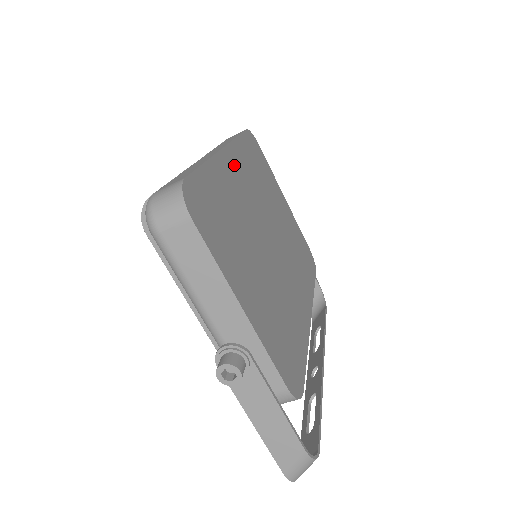
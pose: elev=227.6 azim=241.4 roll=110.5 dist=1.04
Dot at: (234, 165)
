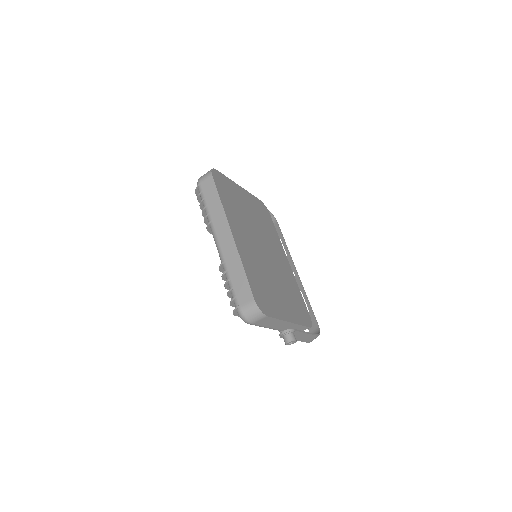
Dot at: (237, 233)
